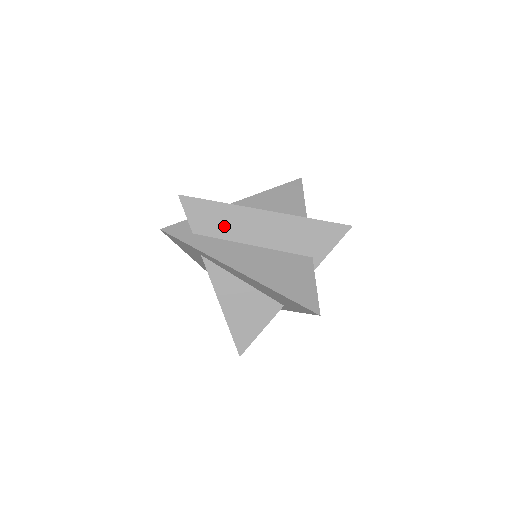
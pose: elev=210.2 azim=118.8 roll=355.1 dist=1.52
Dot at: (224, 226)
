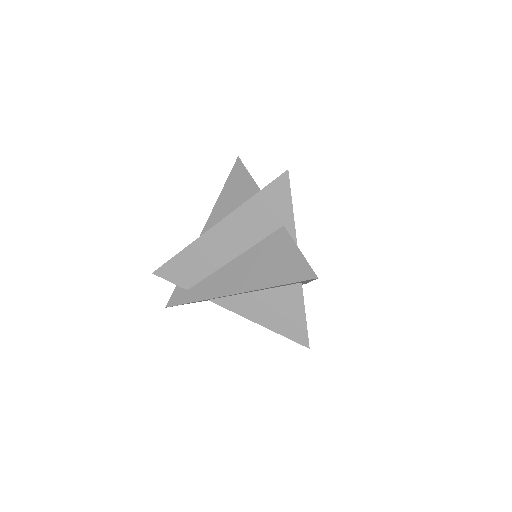
Dot at: (200, 265)
